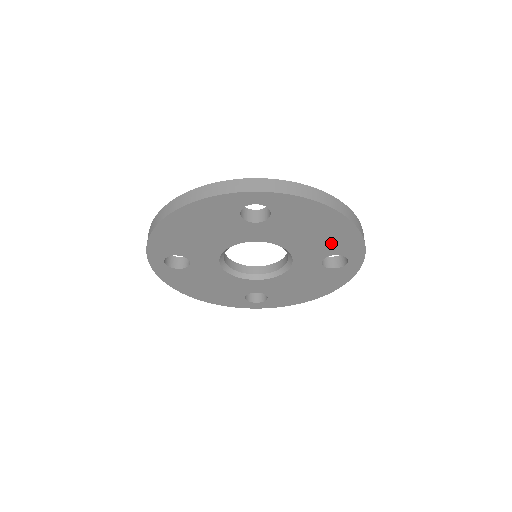
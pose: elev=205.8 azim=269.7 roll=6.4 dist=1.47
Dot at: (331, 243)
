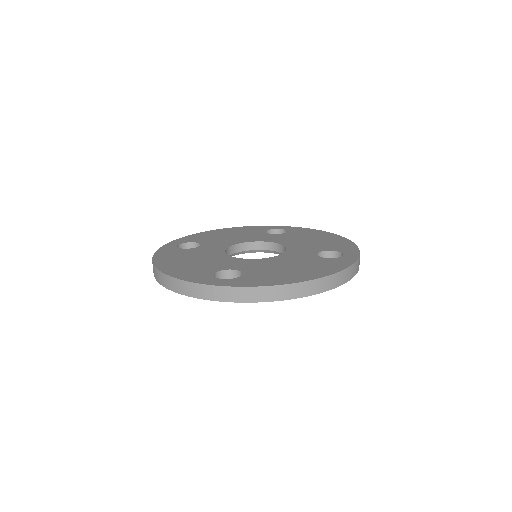
Dot at: occluded
